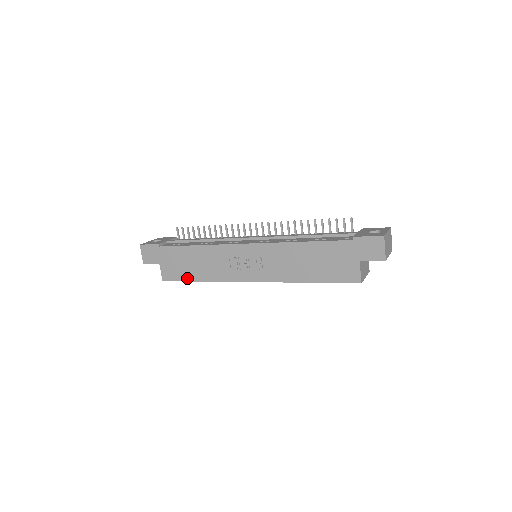
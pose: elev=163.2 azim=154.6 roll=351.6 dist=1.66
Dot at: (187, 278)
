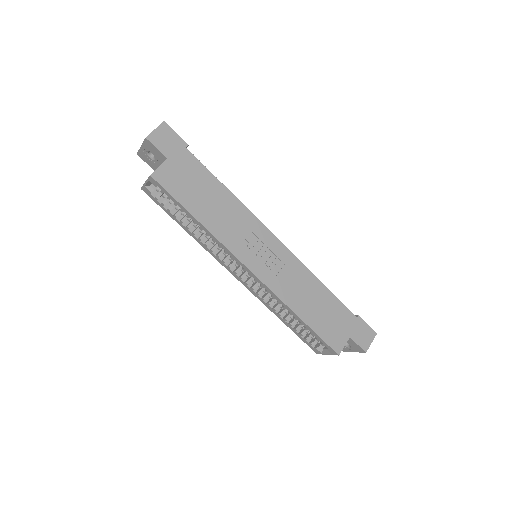
Dot at: (186, 203)
